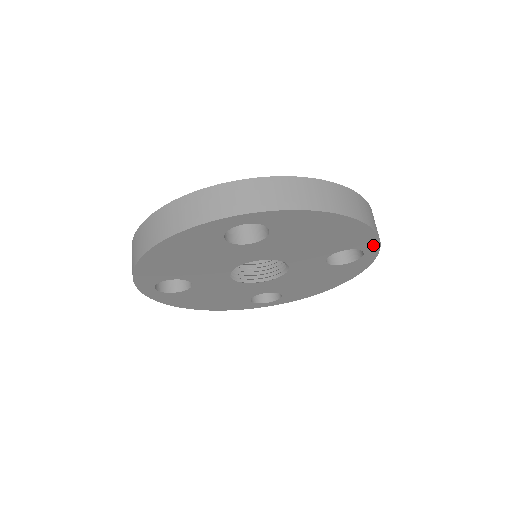
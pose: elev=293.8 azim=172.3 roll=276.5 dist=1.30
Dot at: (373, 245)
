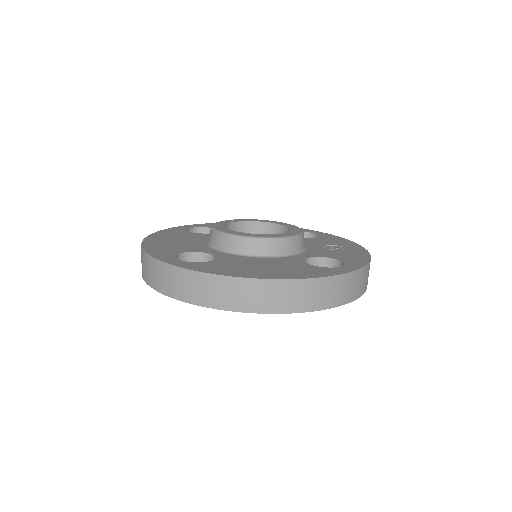
Dot at: occluded
